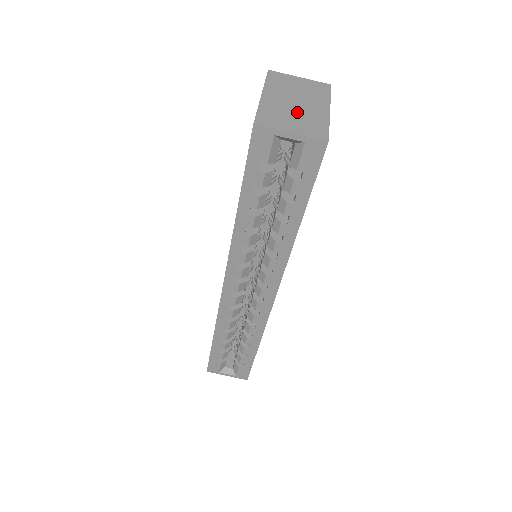
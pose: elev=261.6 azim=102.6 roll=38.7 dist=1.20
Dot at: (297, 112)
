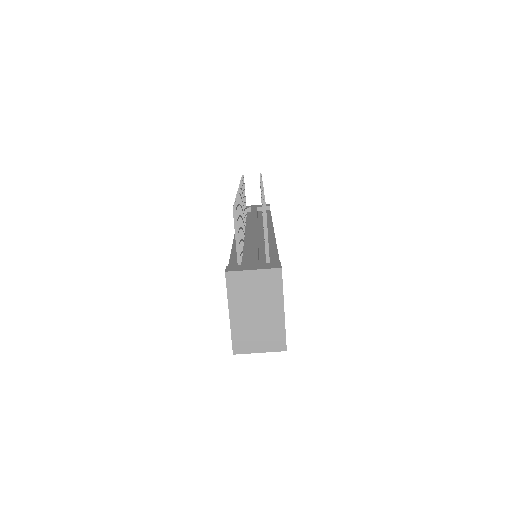
Dot at: (260, 326)
